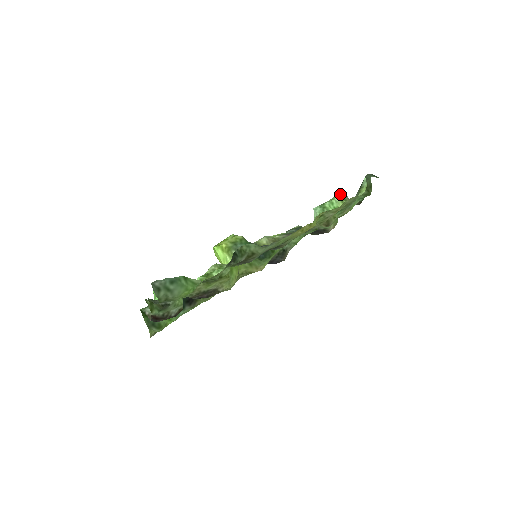
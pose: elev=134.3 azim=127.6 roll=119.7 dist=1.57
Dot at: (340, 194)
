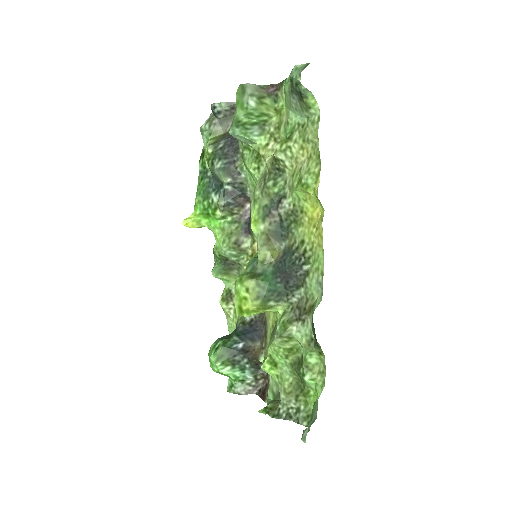
Dot at: (250, 96)
